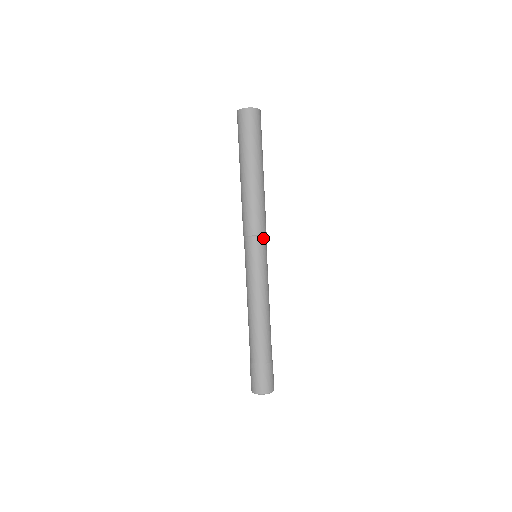
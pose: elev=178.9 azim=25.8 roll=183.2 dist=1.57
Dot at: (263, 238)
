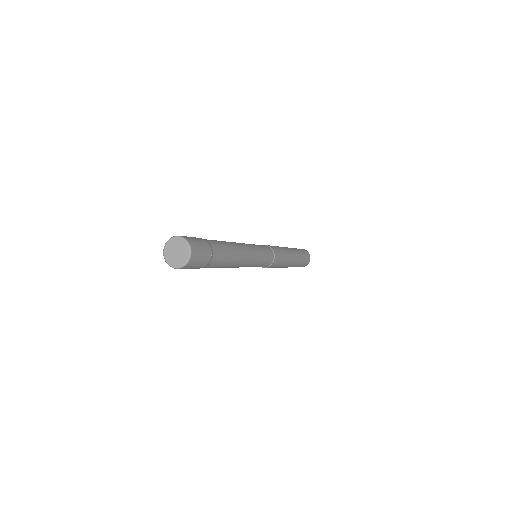
Dot at: (273, 256)
